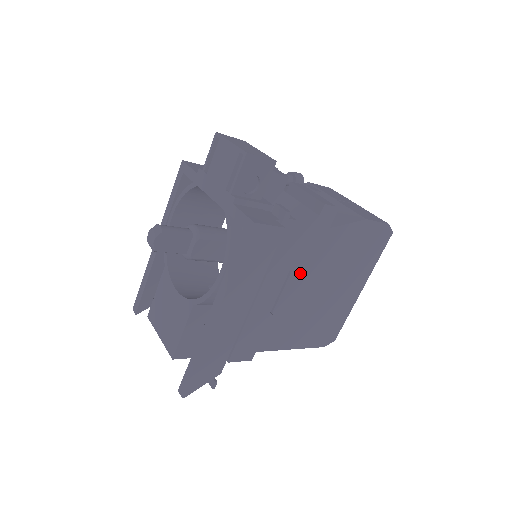
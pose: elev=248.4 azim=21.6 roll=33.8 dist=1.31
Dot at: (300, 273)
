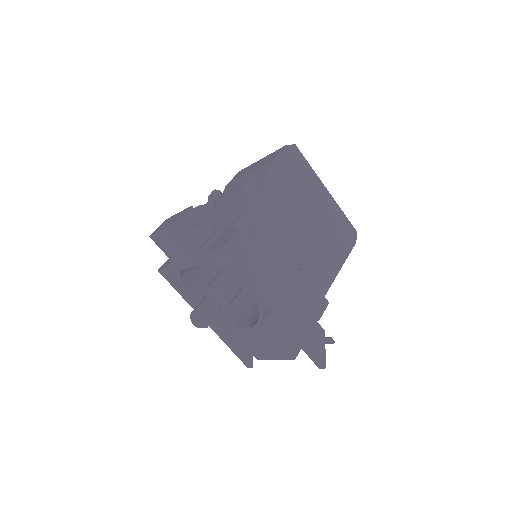
Dot at: (283, 232)
